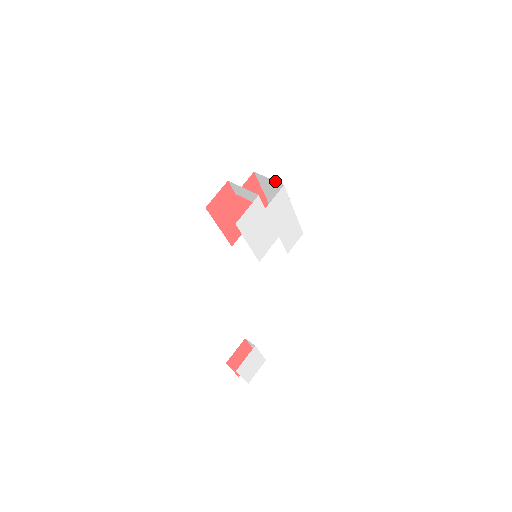
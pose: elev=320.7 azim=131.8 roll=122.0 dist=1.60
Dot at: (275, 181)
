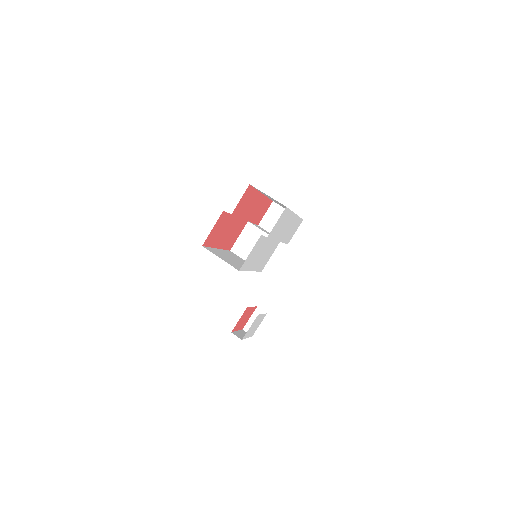
Dot at: occluded
